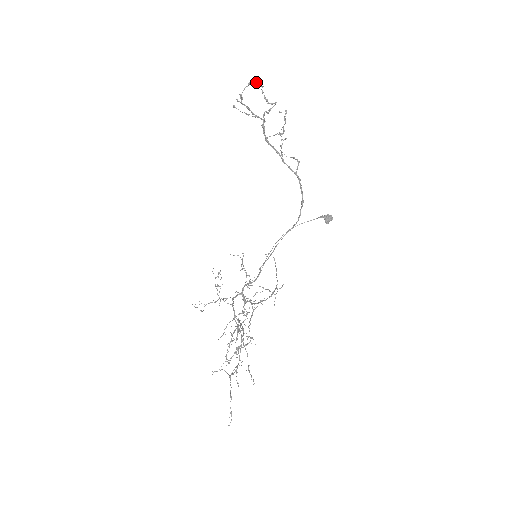
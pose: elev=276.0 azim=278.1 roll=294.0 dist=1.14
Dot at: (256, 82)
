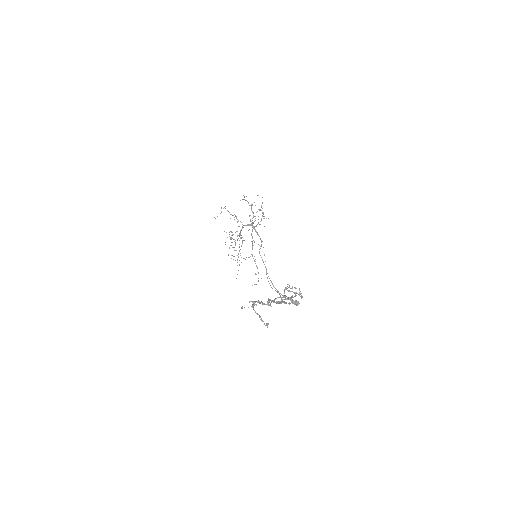
Dot at: (264, 324)
